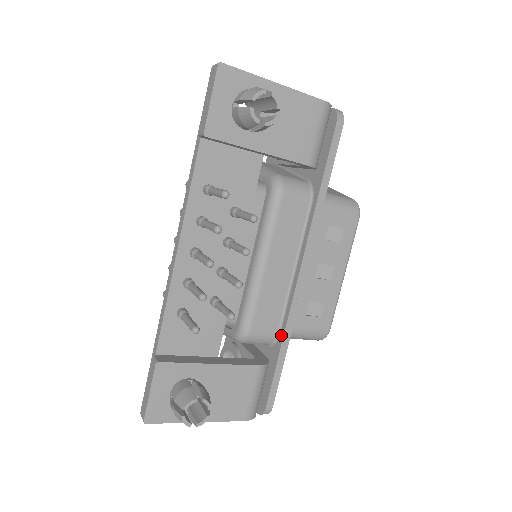
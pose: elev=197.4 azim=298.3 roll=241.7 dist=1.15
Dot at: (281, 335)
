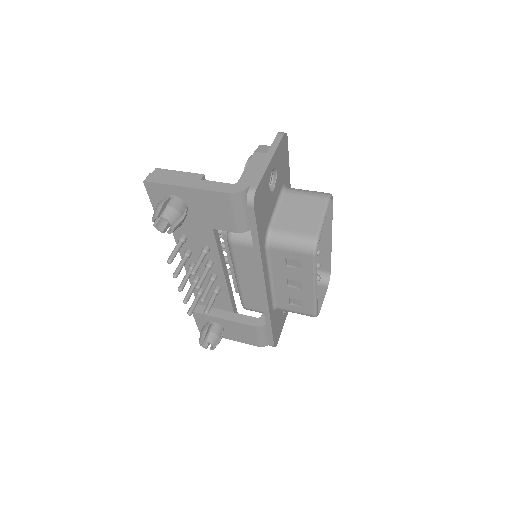
Dot at: (265, 315)
